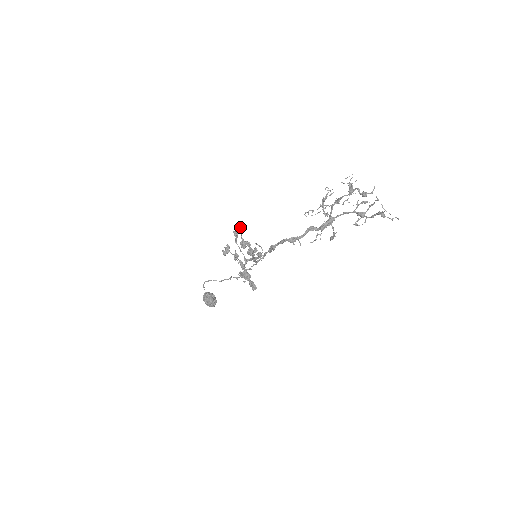
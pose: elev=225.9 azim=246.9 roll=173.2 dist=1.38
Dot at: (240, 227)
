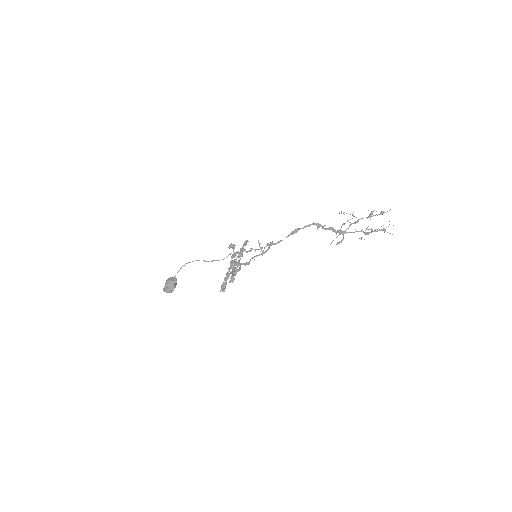
Dot at: (242, 251)
